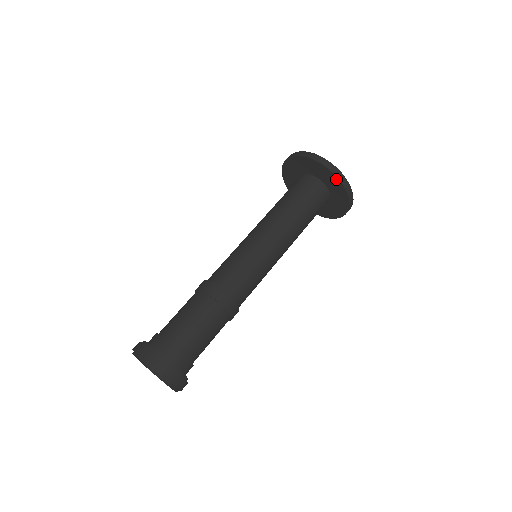
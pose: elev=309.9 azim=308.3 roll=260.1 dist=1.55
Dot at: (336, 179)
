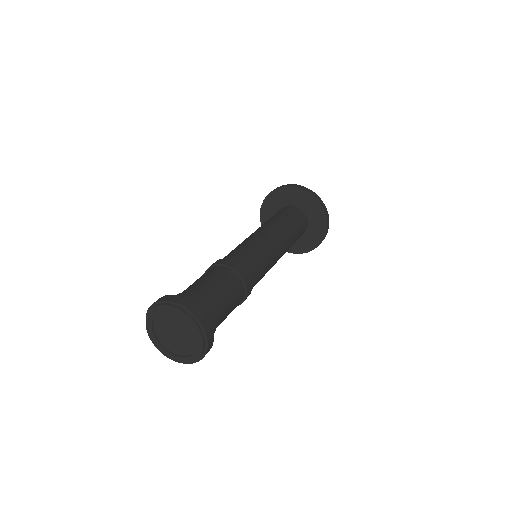
Dot at: (315, 200)
